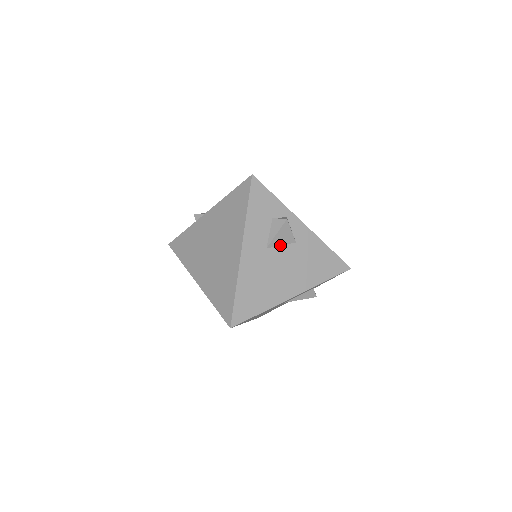
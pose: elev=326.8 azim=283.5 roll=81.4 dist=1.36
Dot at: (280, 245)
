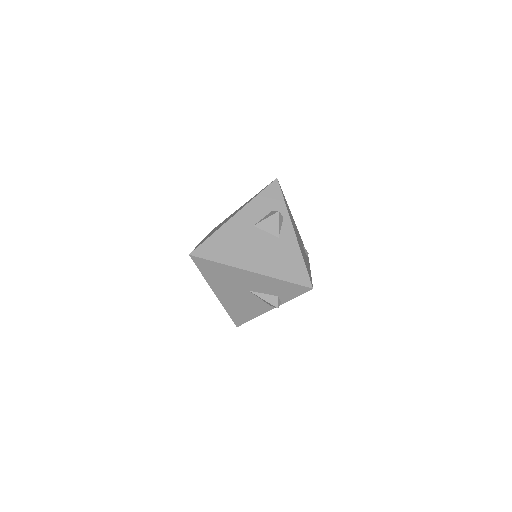
Dot at: (265, 231)
